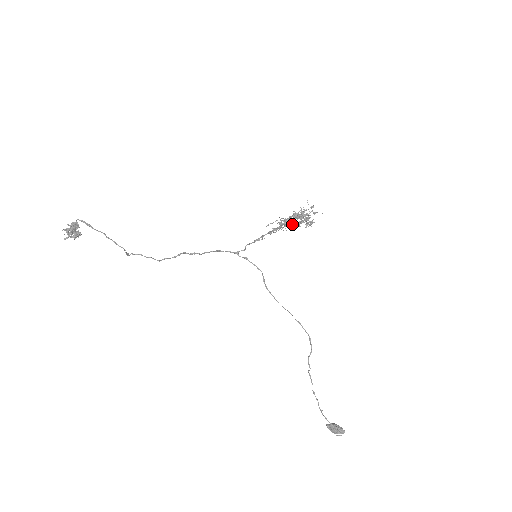
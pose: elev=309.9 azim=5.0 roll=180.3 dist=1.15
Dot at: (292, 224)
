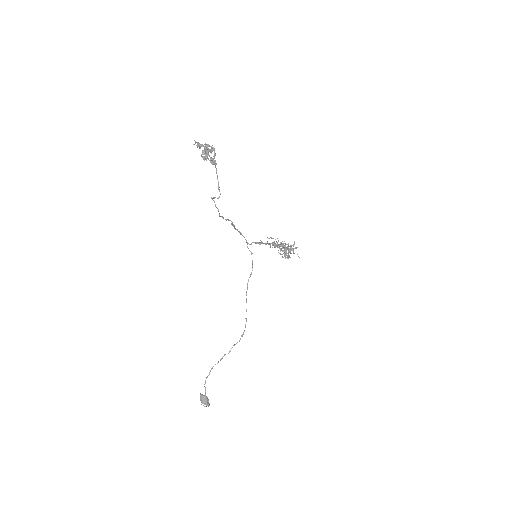
Dot at: (287, 253)
